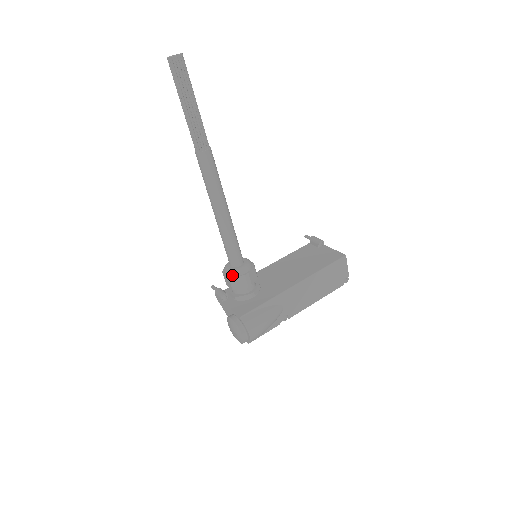
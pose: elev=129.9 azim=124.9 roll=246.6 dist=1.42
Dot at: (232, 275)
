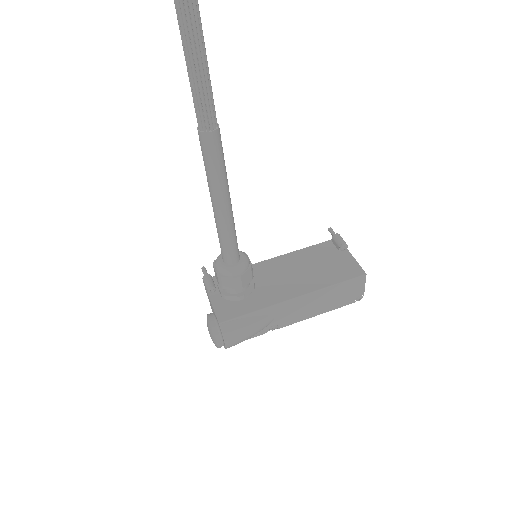
Dot at: (221, 273)
